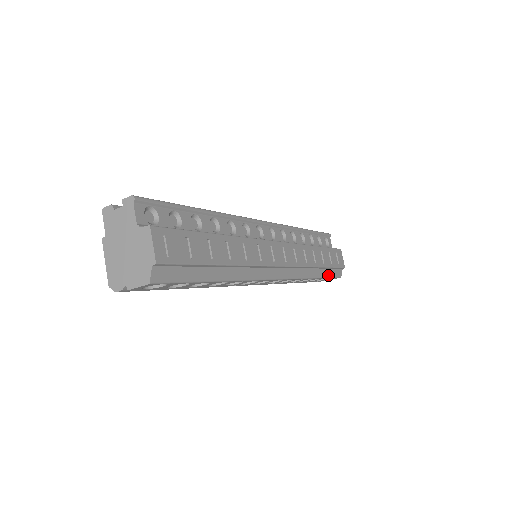
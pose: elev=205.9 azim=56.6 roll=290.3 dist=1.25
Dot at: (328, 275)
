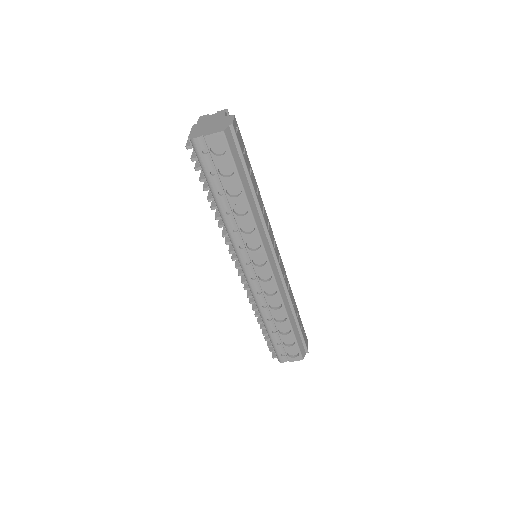
Dot at: (296, 336)
